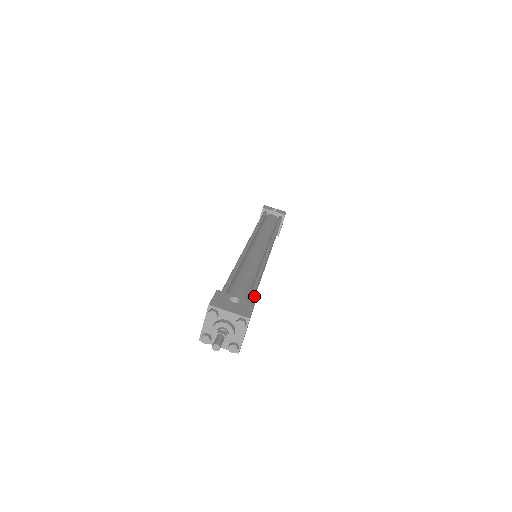
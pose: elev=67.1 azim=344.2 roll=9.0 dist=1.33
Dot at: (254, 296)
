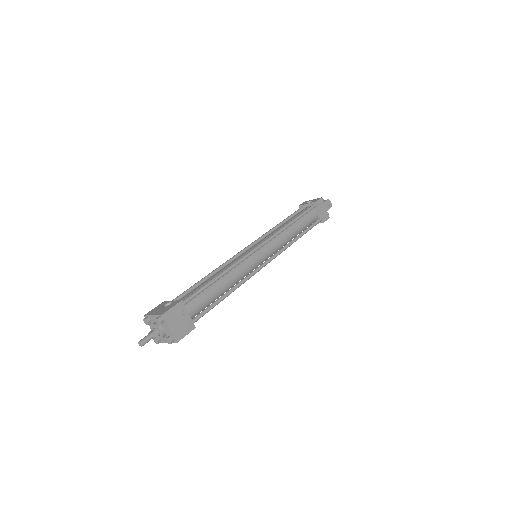
Dot at: (228, 292)
